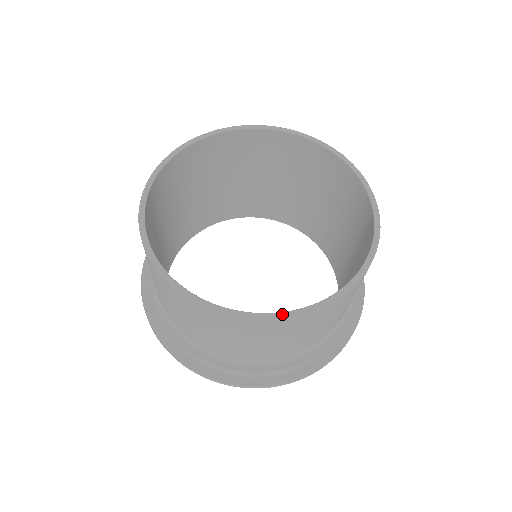
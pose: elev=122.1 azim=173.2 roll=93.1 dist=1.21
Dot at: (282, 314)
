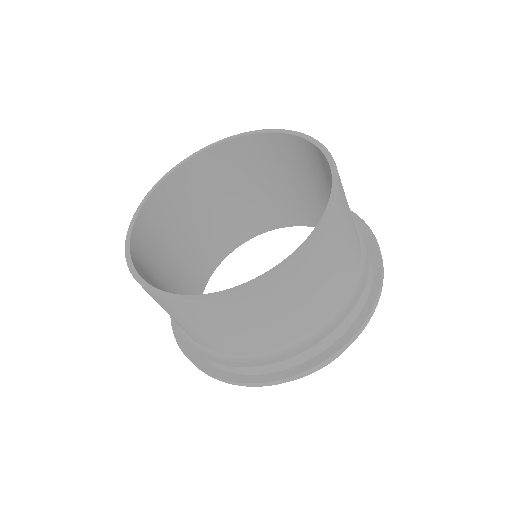
Dot at: (269, 272)
